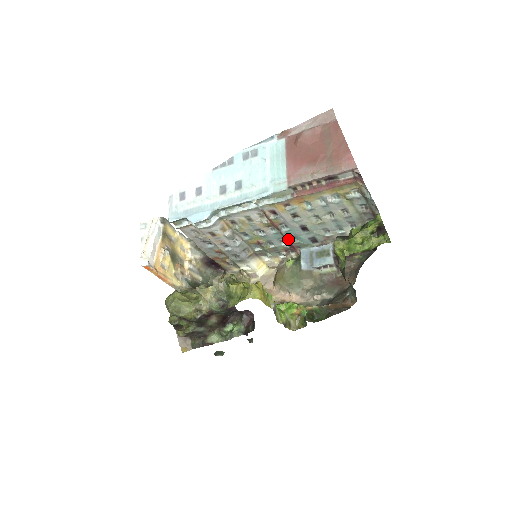
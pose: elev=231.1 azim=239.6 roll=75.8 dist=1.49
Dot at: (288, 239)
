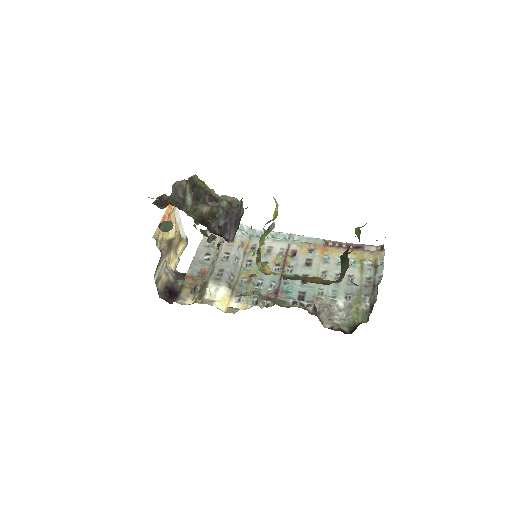
Dot at: (280, 284)
